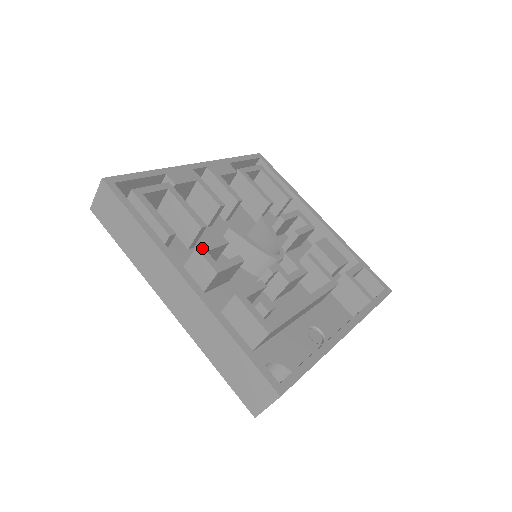
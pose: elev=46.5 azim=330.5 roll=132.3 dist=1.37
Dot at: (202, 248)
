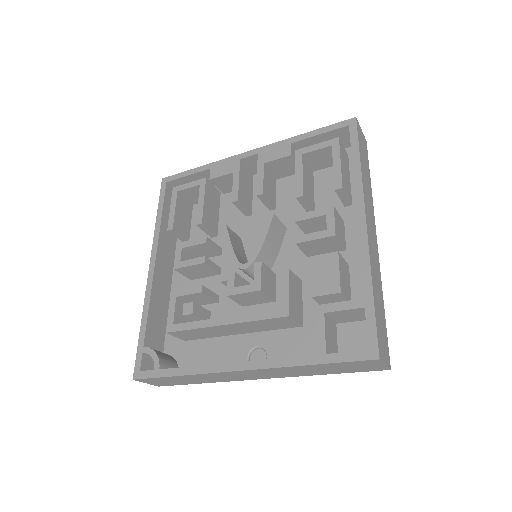
Dot at: (181, 245)
